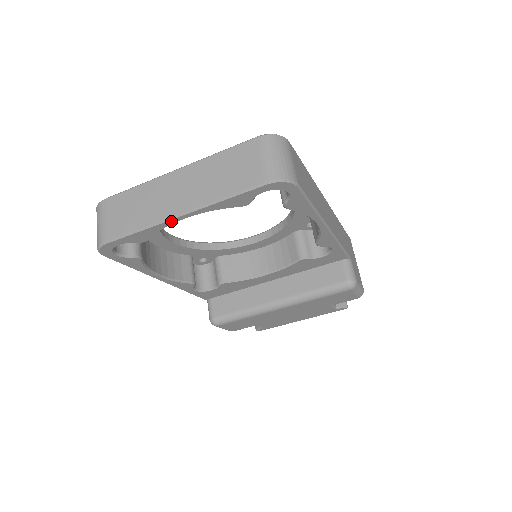
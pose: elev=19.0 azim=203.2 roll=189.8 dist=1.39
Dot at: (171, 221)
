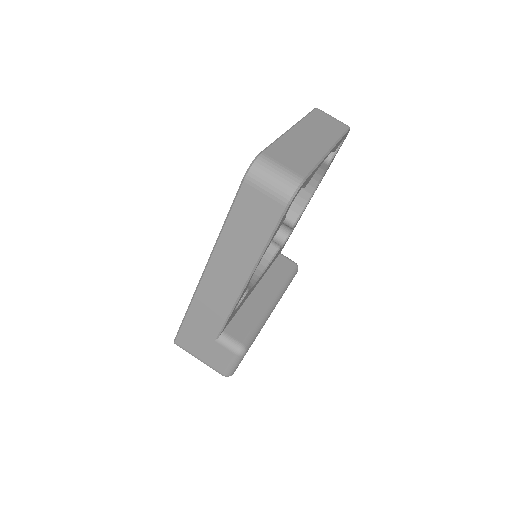
Dot at: (326, 157)
